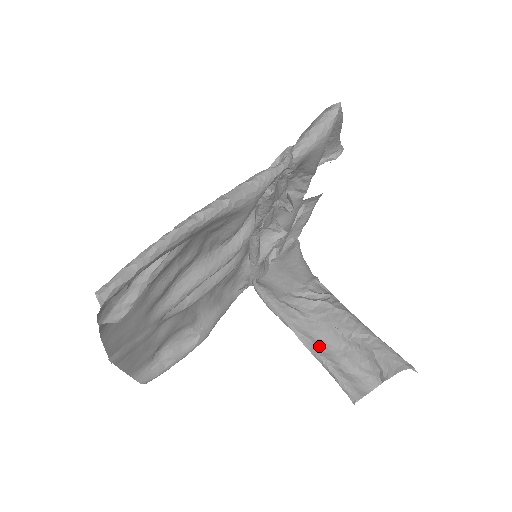
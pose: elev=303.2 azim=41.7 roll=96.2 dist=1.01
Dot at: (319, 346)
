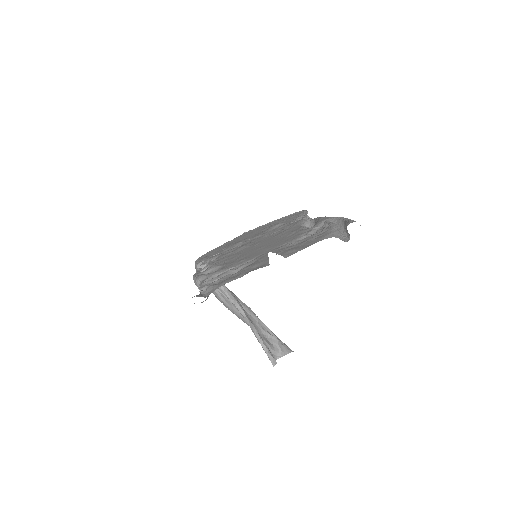
Dot at: occluded
